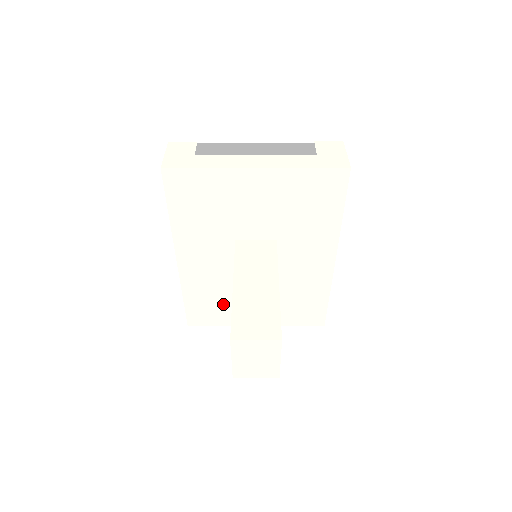
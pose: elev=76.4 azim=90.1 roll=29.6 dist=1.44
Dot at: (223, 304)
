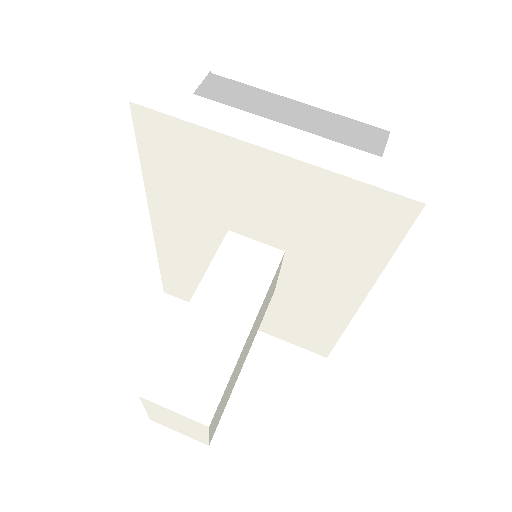
Dot at: occluded
